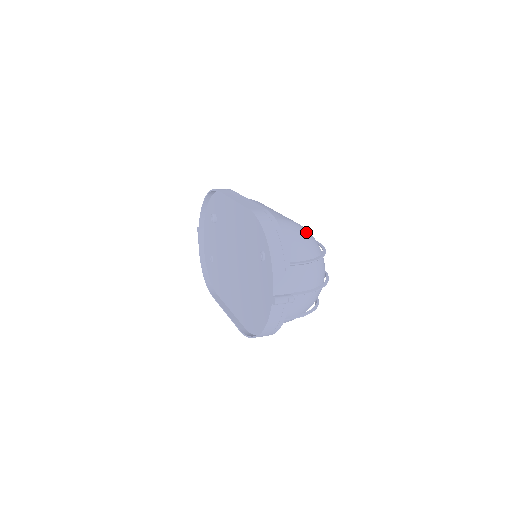
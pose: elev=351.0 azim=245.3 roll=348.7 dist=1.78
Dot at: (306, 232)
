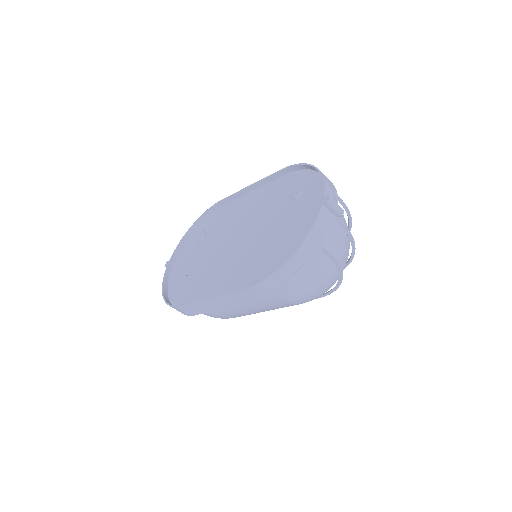
Dot at: occluded
